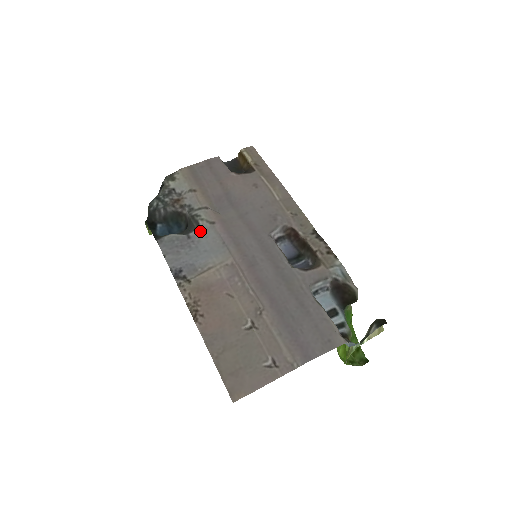
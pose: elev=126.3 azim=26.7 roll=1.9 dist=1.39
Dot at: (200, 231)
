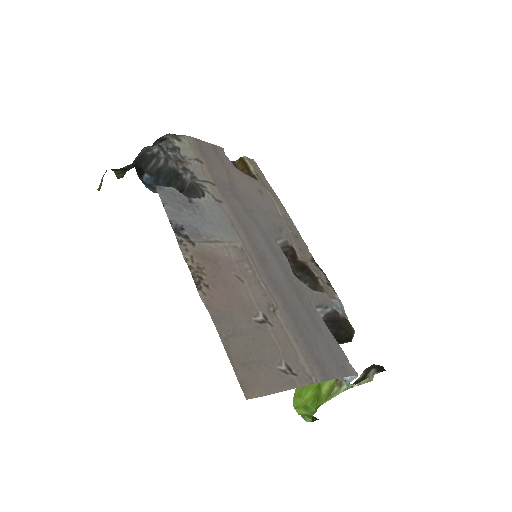
Dot at: (205, 202)
